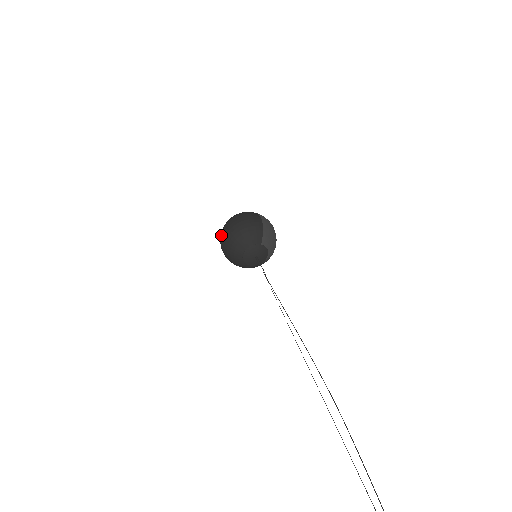
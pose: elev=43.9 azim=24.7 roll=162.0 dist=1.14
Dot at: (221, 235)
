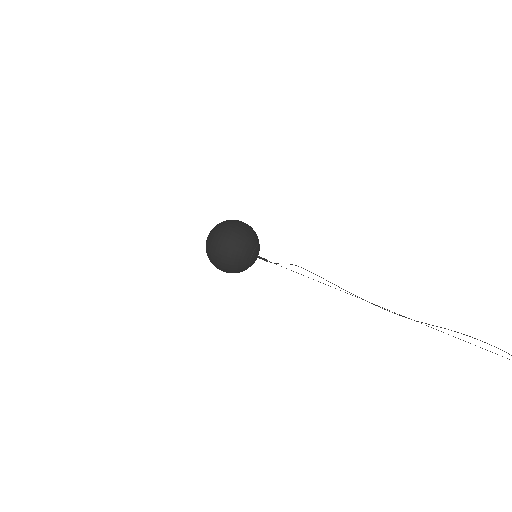
Dot at: (226, 236)
